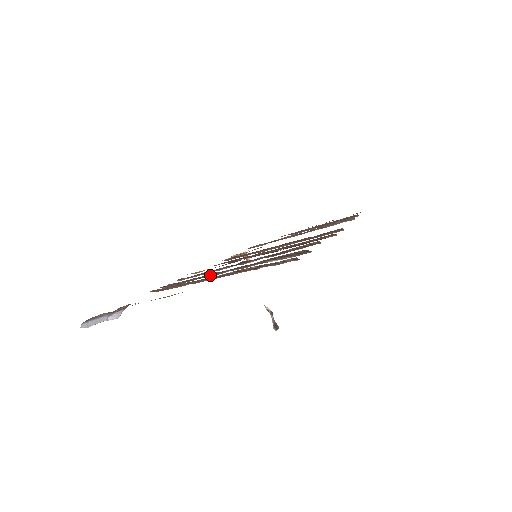
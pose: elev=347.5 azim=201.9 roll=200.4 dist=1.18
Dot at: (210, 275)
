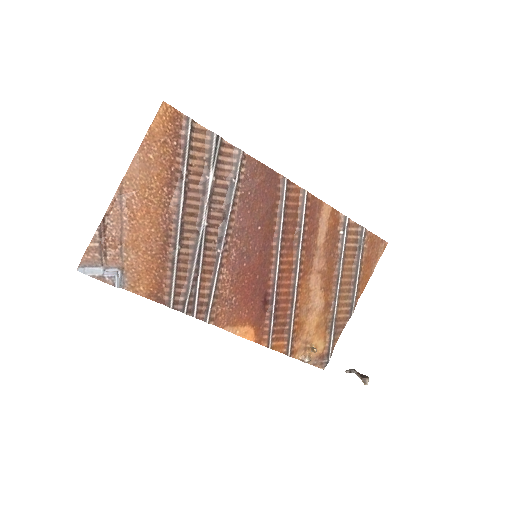
Dot at: (194, 243)
